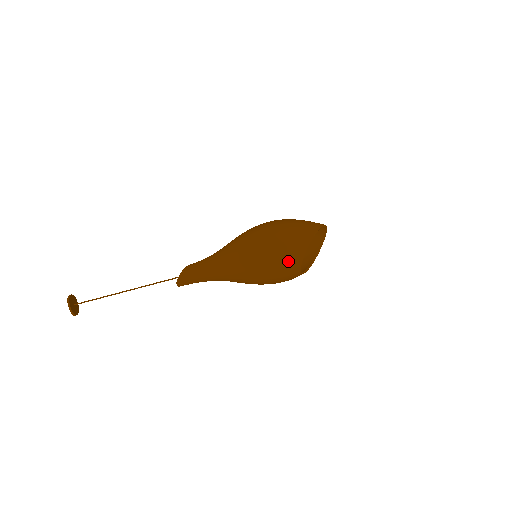
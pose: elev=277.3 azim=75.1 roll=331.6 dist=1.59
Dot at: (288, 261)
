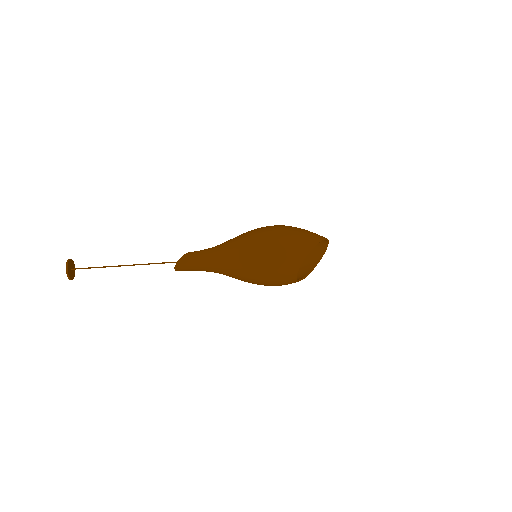
Dot at: (286, 264)
